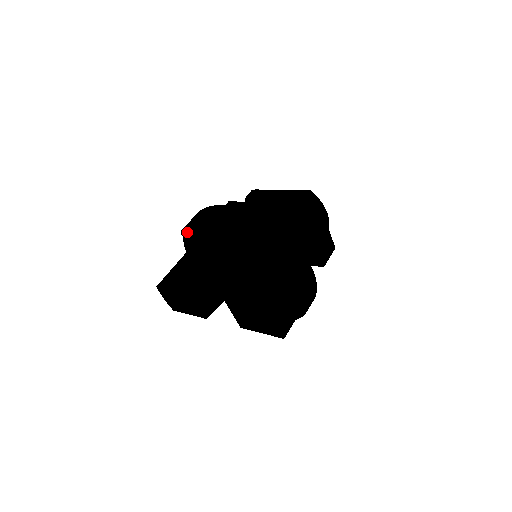
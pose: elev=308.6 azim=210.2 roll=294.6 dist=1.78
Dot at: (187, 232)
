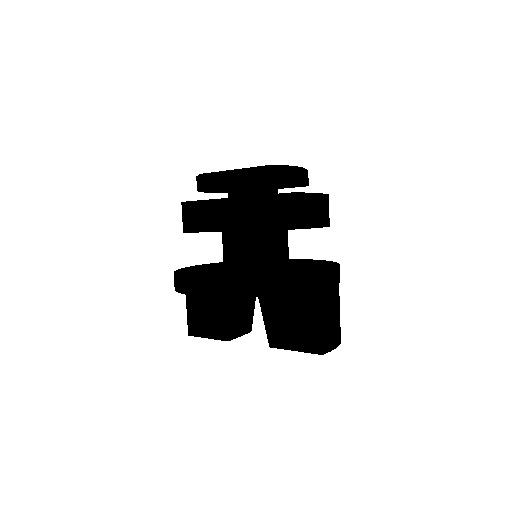
Dot at: occluded
